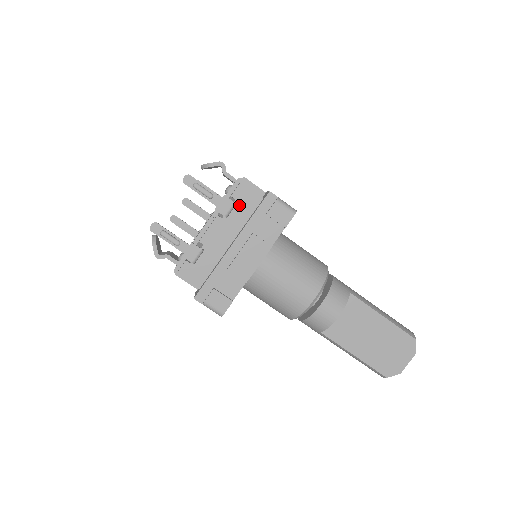
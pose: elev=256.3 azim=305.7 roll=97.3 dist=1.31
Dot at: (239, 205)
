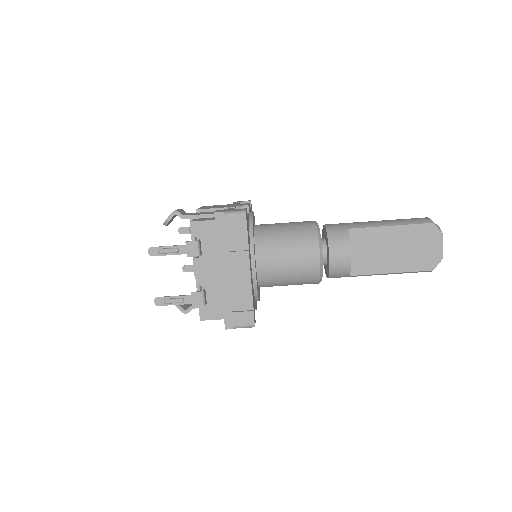
Dot at: (203, 239)
